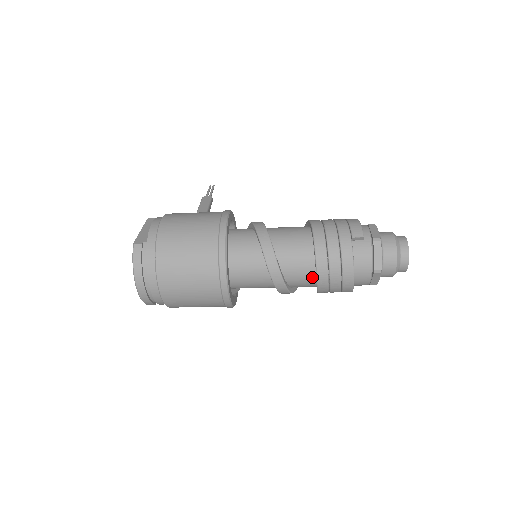
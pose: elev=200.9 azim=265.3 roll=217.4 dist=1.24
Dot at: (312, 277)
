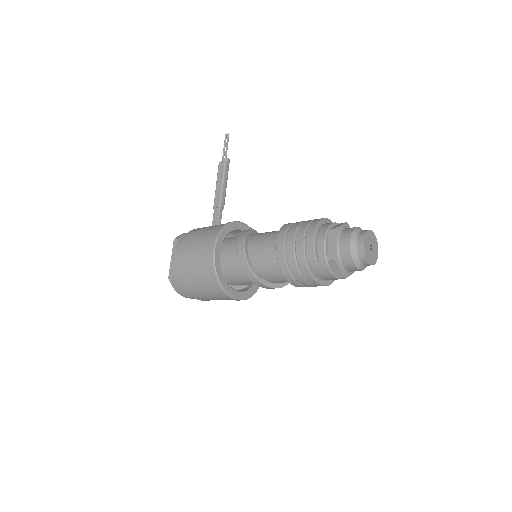
Dot at: occluded
